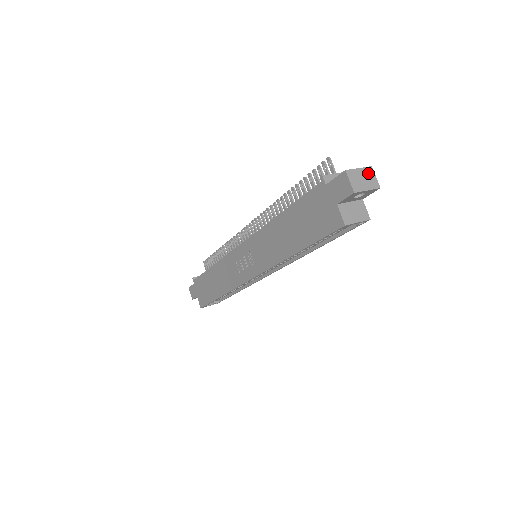
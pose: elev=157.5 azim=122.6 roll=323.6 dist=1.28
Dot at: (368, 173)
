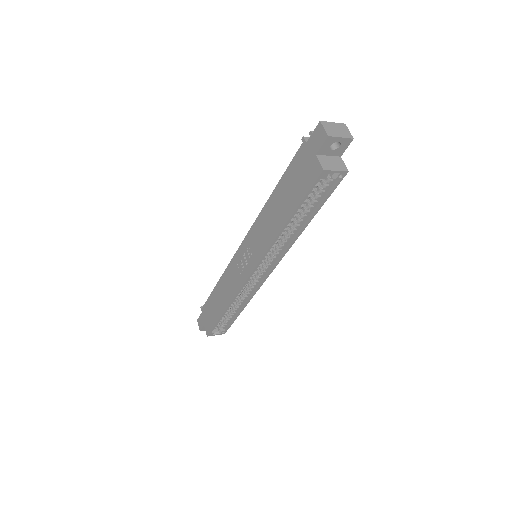
Dot at: (342, 127)
